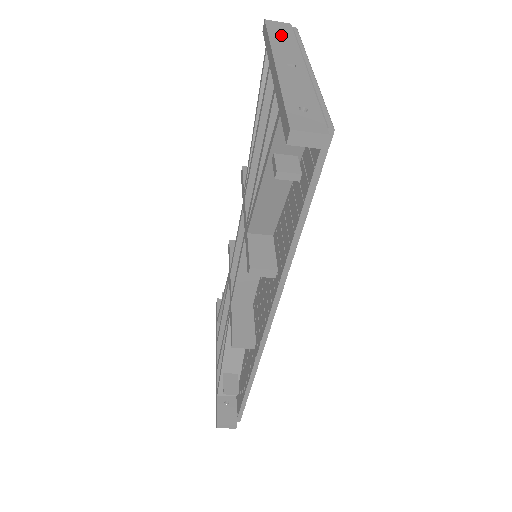
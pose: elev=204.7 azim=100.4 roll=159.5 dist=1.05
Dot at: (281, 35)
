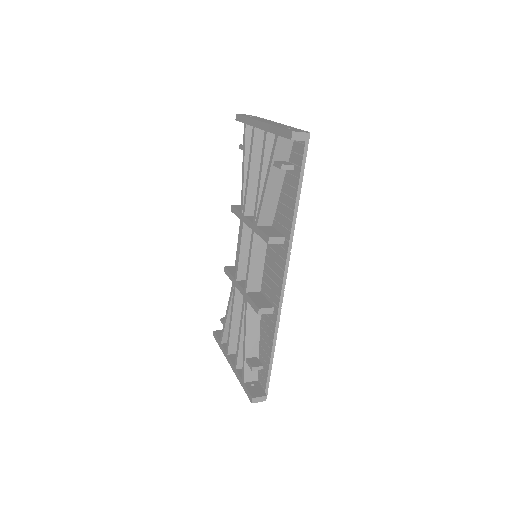
Dot at: occluded
